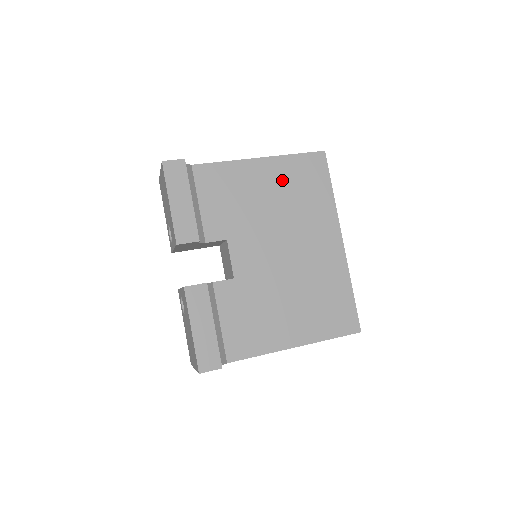
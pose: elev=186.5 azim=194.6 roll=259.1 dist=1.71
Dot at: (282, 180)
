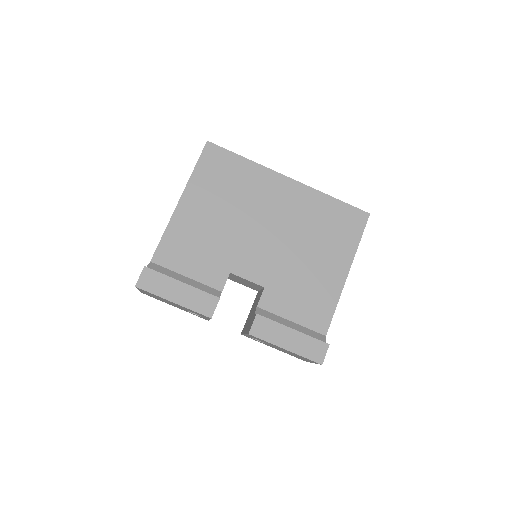
Dot at: (209, 194)
